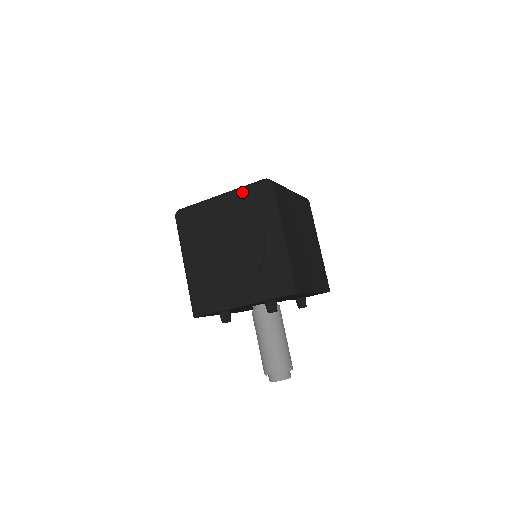
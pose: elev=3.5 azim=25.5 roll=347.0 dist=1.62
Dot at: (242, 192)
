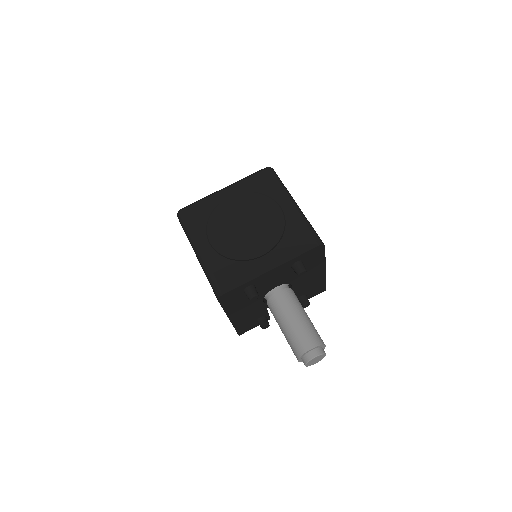
Dot at: (248, 179)
